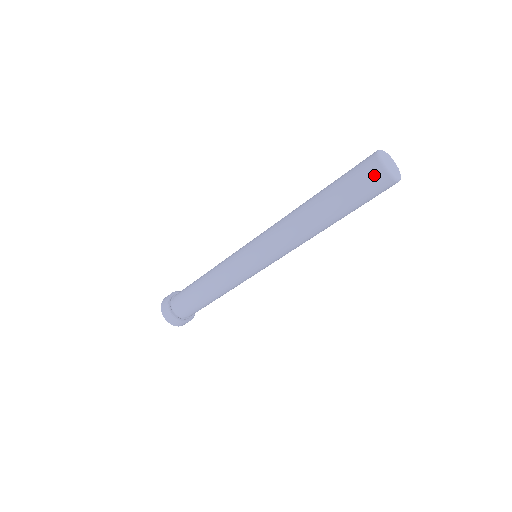
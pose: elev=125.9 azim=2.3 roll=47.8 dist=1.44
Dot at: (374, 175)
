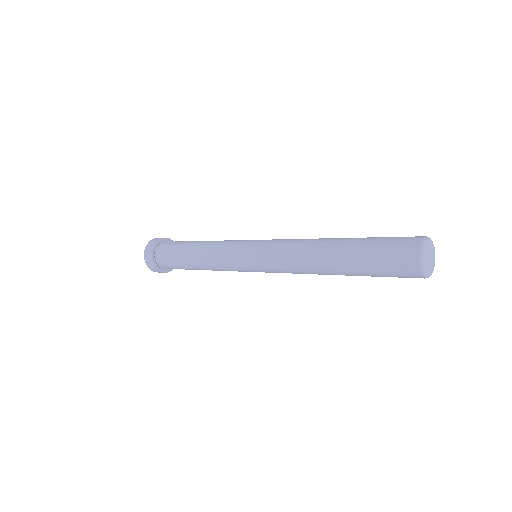
Dot at: (407, 258)
